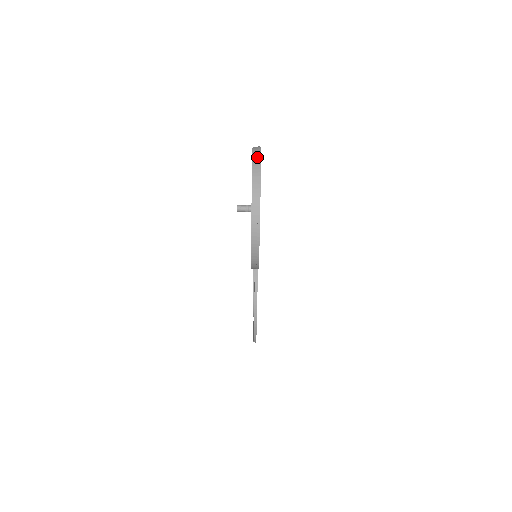
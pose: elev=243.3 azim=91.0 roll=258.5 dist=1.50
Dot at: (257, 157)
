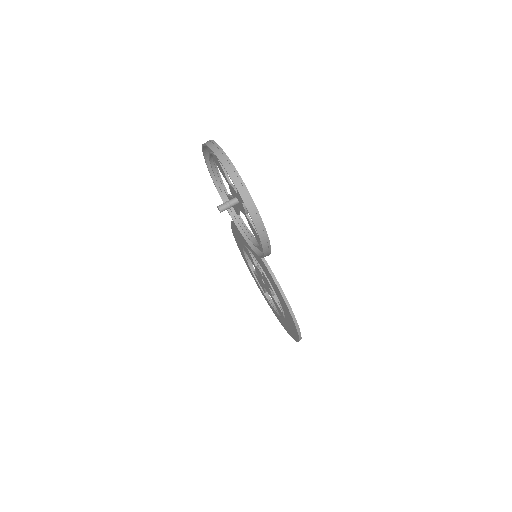
Dot at: (214, 145)
